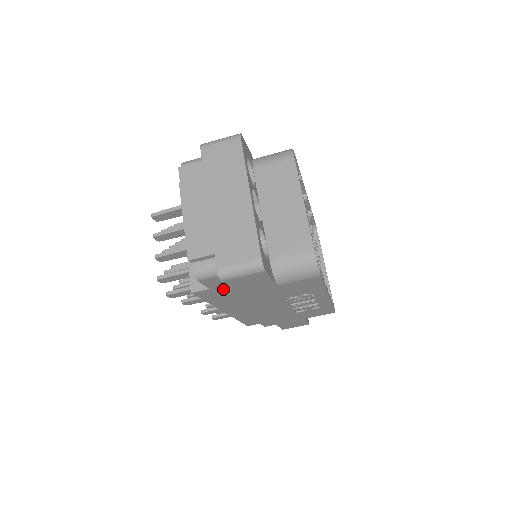
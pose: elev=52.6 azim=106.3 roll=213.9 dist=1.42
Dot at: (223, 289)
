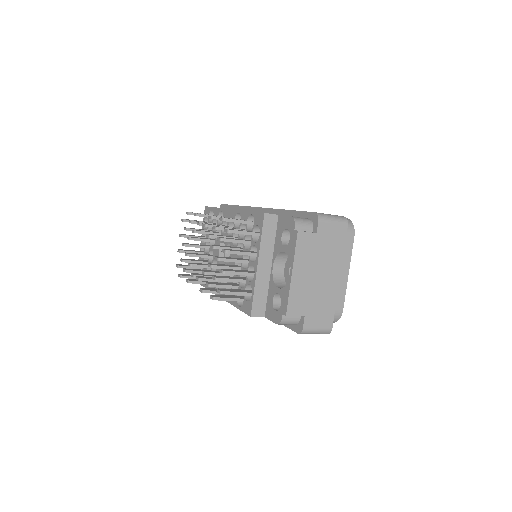
Dot at: occluded
